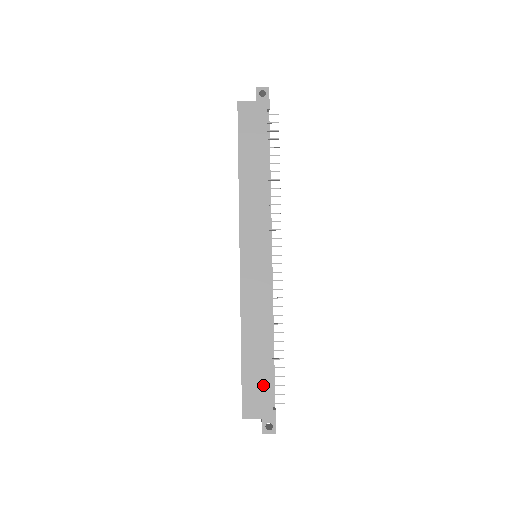
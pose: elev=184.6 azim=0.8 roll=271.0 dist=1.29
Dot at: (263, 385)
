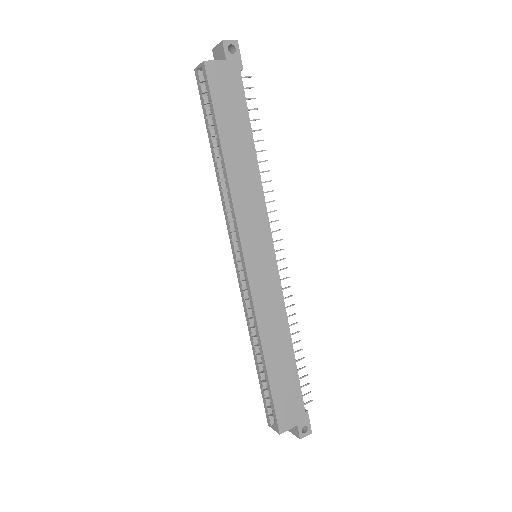
Dot at: (293, 392)
